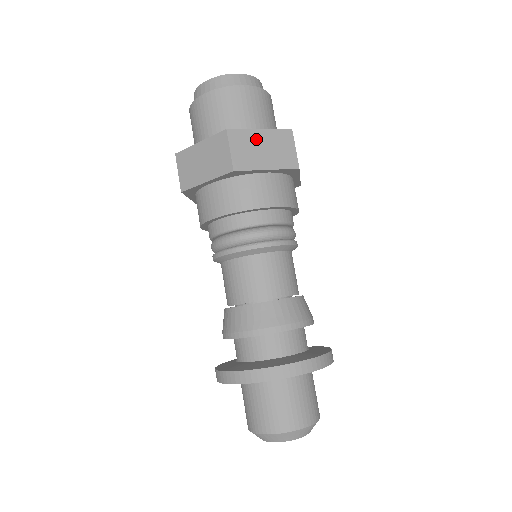
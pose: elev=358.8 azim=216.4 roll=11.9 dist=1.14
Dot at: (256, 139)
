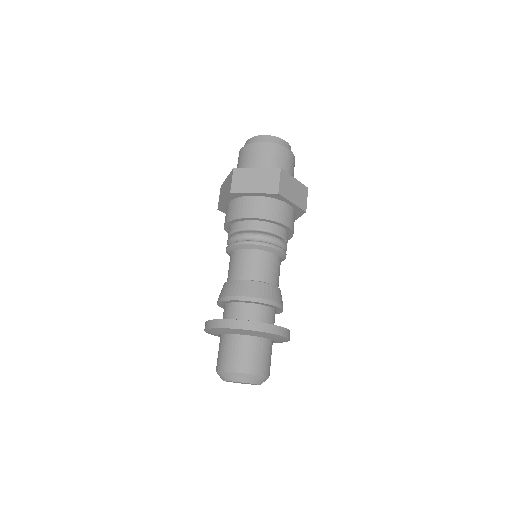
Dot at: (252, 174)
